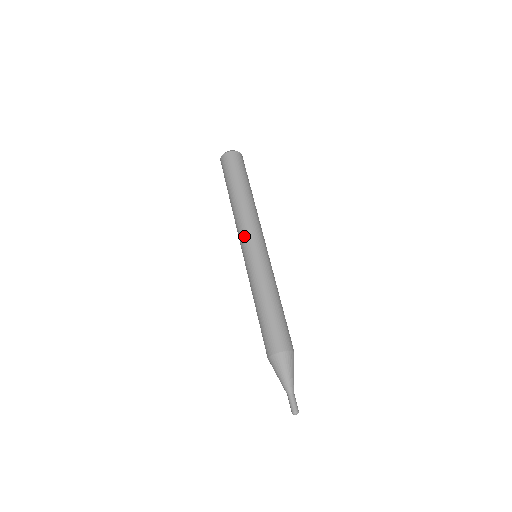
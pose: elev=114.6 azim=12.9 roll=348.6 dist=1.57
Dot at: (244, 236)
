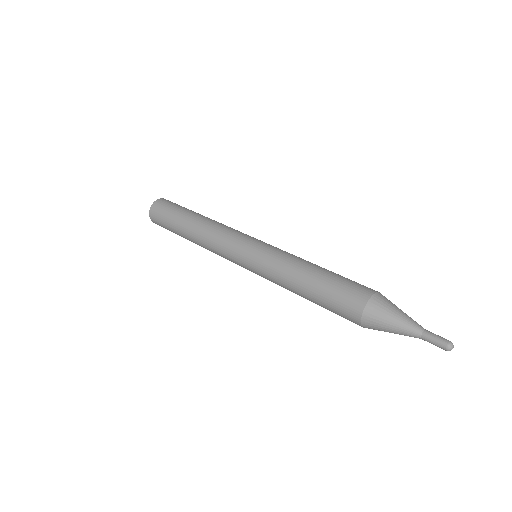
Dot at: (228, 245)
